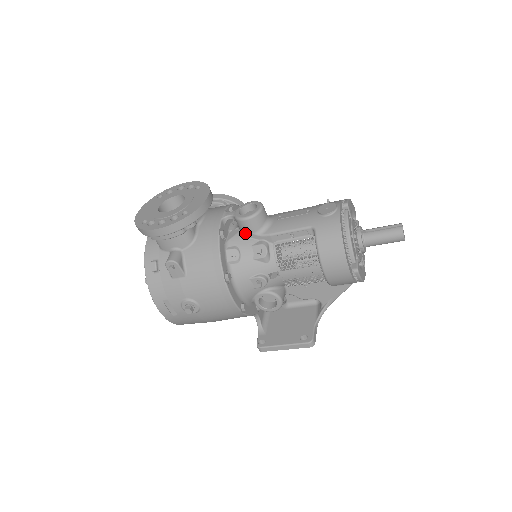
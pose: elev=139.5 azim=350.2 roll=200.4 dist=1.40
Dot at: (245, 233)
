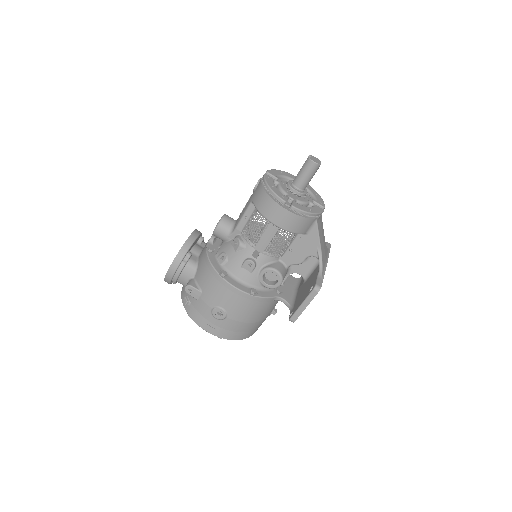
Dot at: (224, 240)
